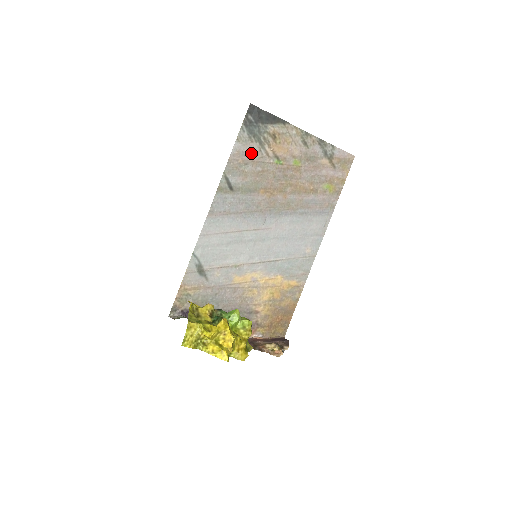
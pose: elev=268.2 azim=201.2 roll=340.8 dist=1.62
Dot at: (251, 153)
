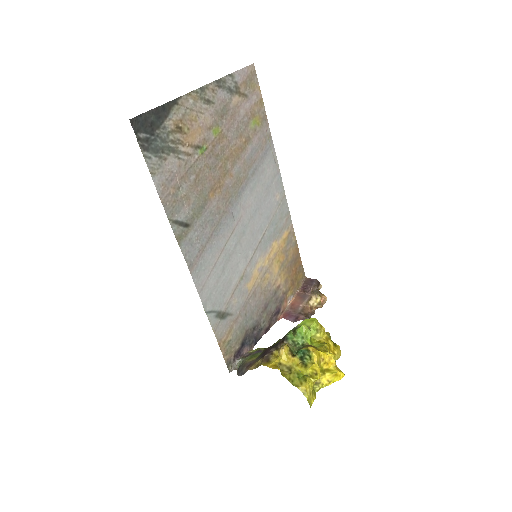
Dot at: (174, 172)
